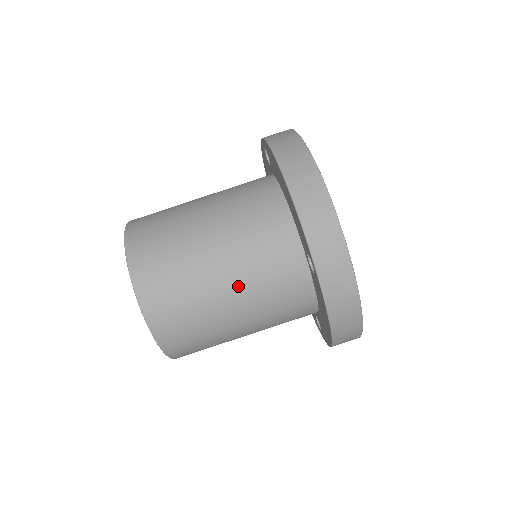
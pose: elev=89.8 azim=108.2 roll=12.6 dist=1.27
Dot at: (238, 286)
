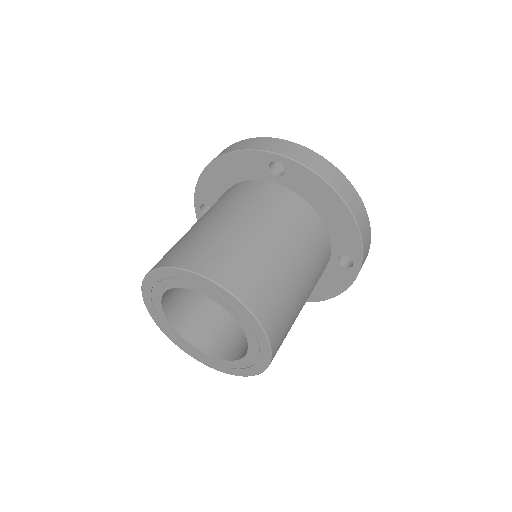
Dot at: (250, 219)
